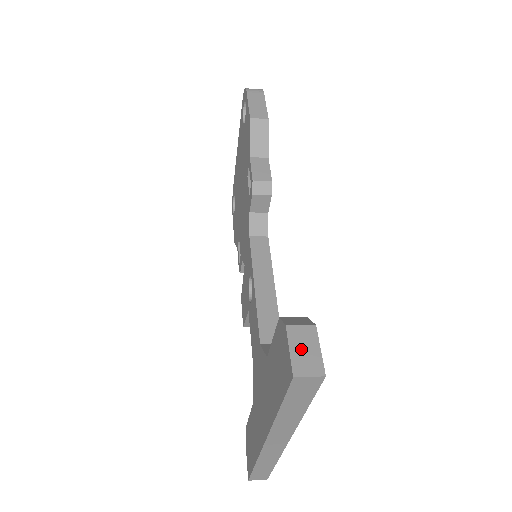
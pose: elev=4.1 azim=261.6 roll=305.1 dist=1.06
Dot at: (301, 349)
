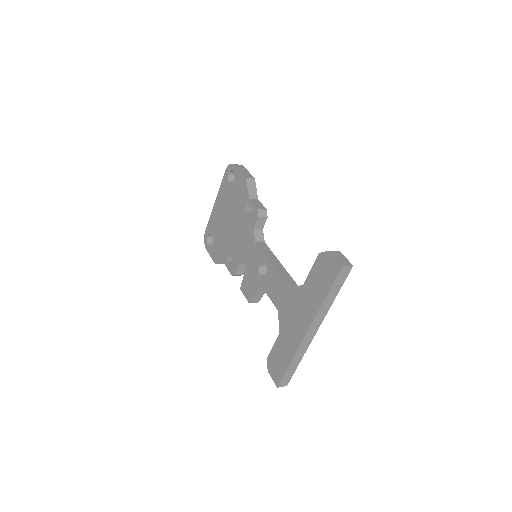
Dot at: (339, 258)
